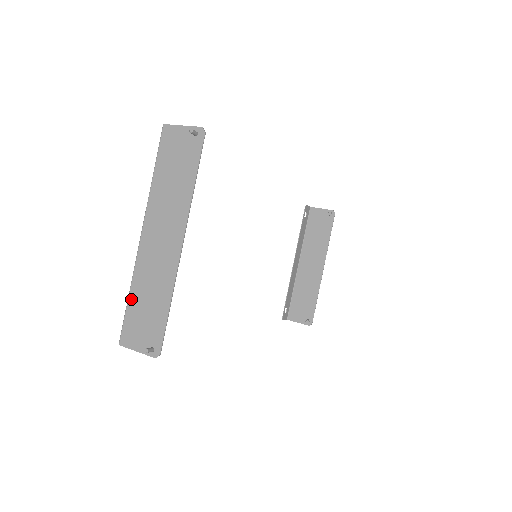
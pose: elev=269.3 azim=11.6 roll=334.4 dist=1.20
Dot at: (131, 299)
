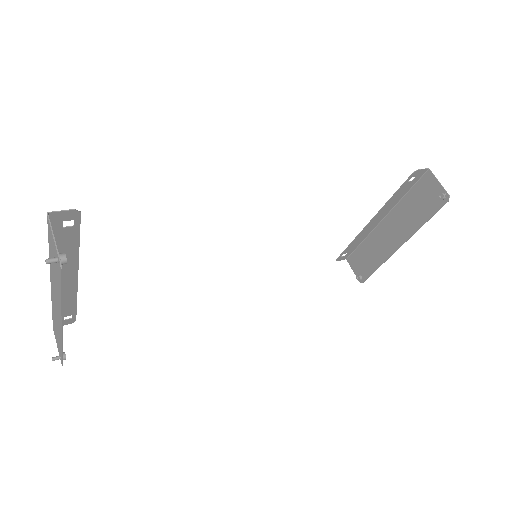
Dot at: (52, 314)
